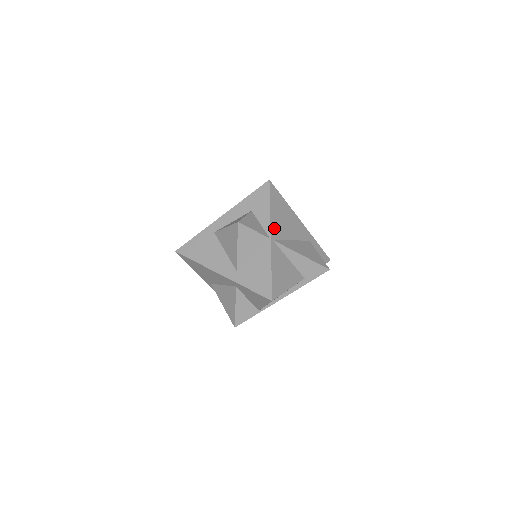
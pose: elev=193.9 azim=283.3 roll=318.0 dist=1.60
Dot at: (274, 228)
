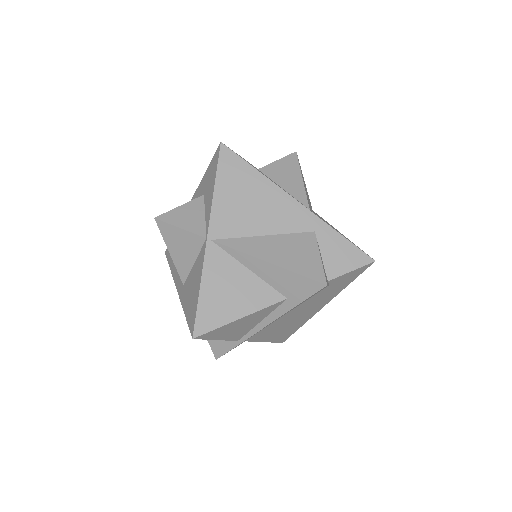
Dot at: (219, 220)
